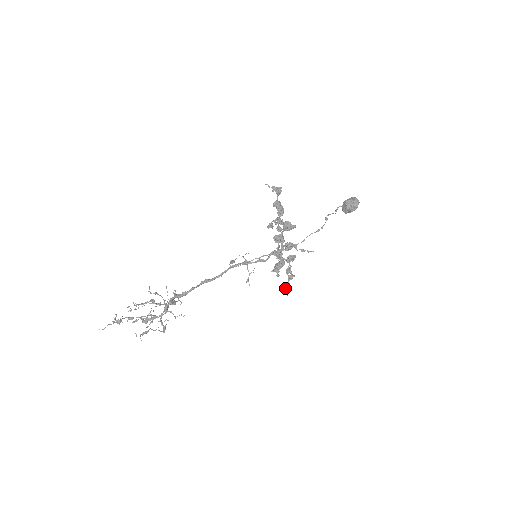
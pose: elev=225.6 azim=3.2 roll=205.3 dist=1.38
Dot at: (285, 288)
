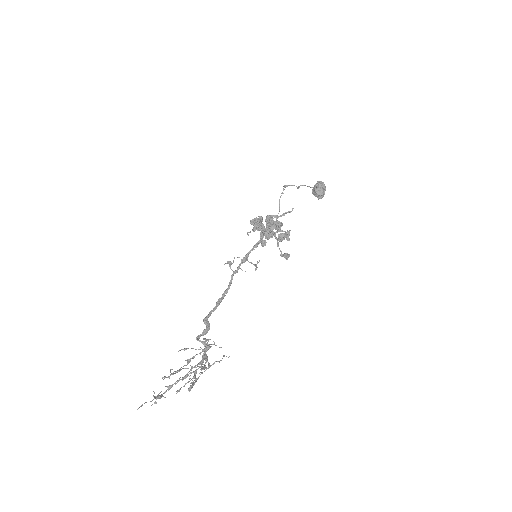
Dot at: (280, 233)
